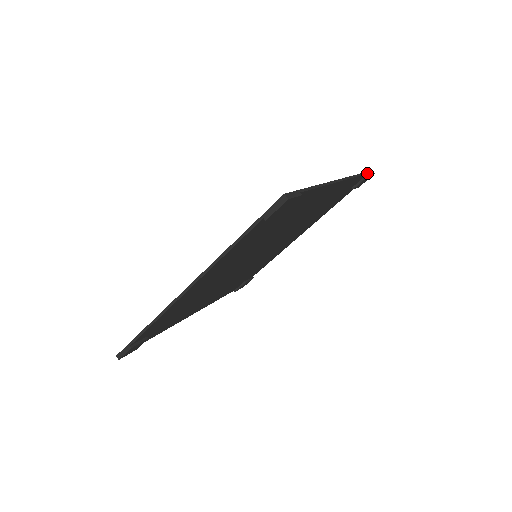
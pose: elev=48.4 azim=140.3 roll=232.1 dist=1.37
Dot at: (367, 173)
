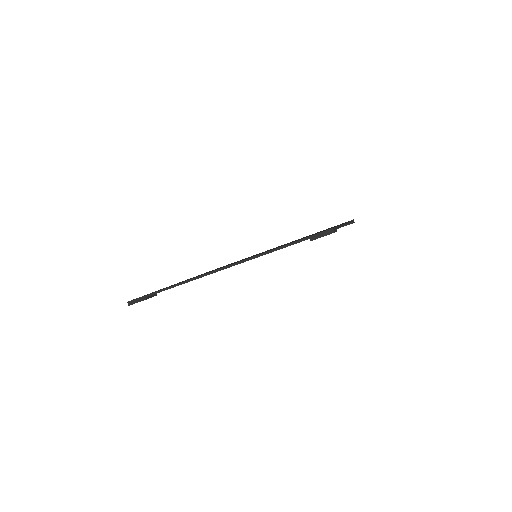
Dot at: (307, 239)
